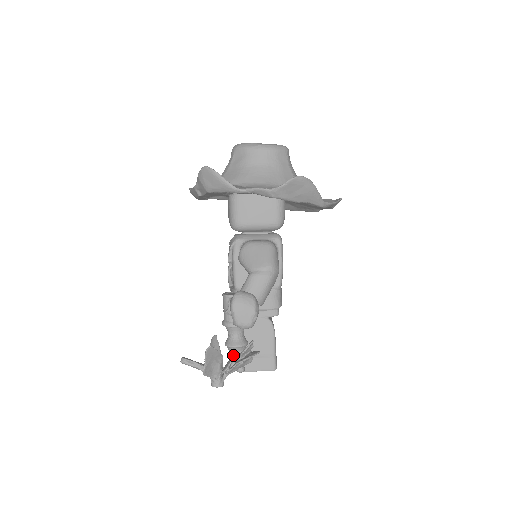
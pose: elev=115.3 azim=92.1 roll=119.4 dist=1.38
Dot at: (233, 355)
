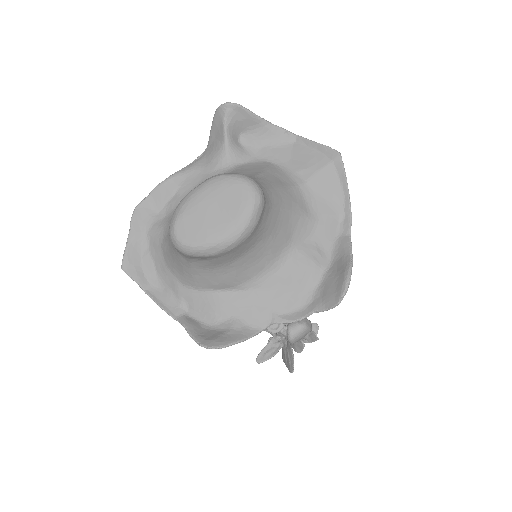
Dot at: (303, 347)
